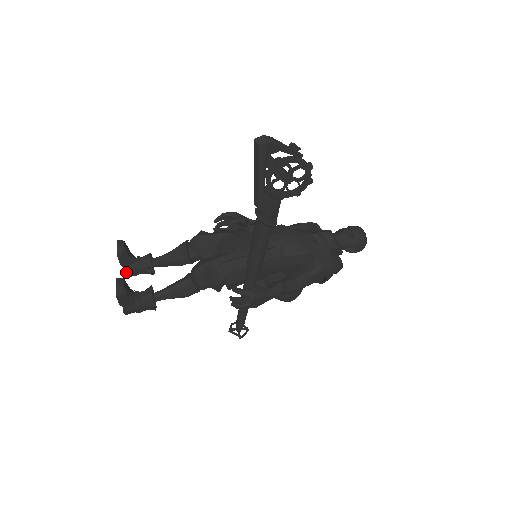
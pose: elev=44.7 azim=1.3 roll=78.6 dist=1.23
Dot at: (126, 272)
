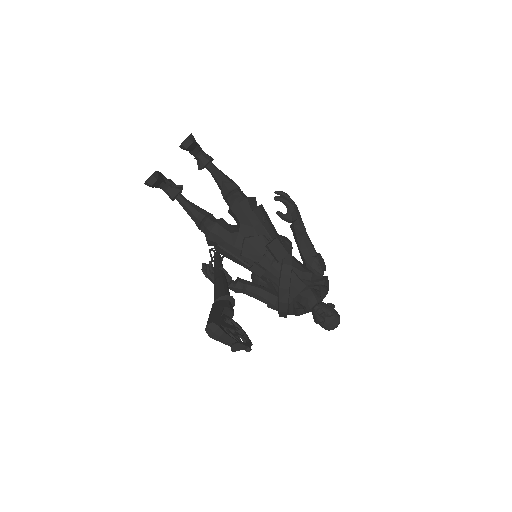
Dot at: occluded
